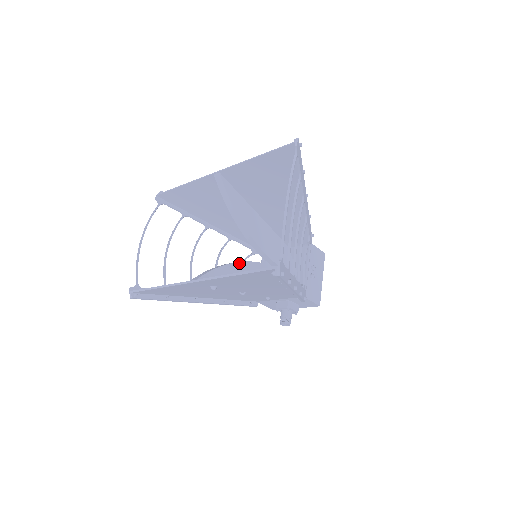
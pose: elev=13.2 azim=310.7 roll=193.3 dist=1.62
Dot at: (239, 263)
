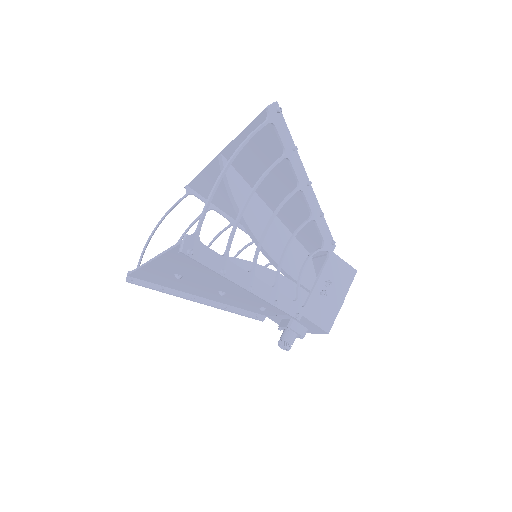
Dot at: occluded
